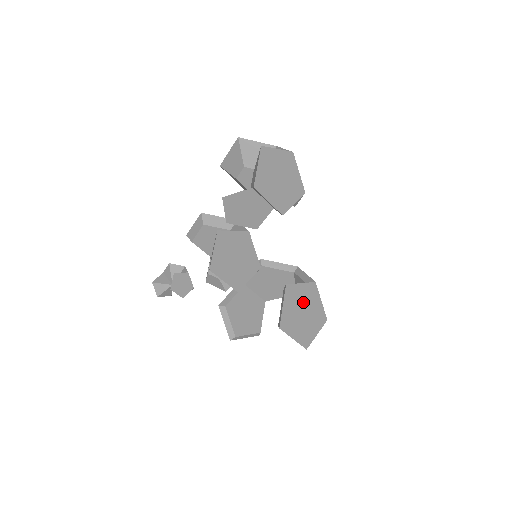
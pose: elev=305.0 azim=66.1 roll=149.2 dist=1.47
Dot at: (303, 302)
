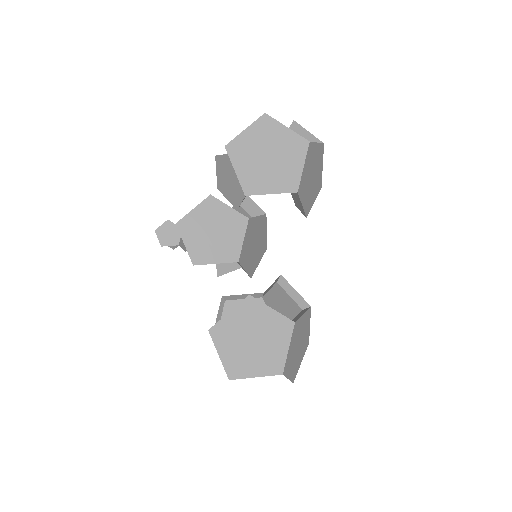
Dot at: (261, 329)
